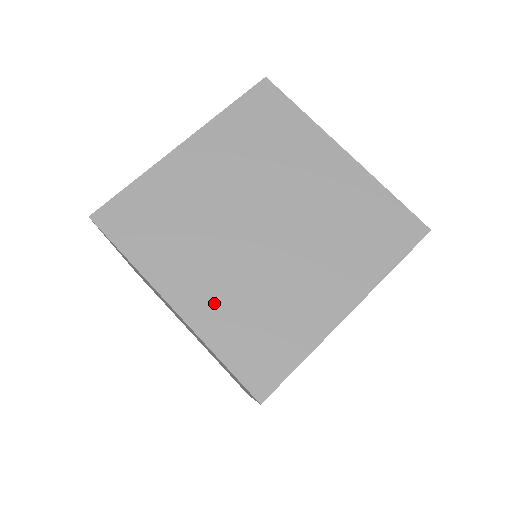
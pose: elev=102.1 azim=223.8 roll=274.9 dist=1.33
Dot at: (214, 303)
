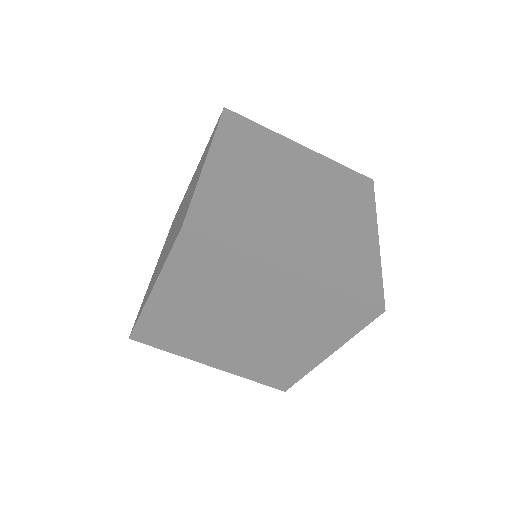
Dot at: (235, 363)
